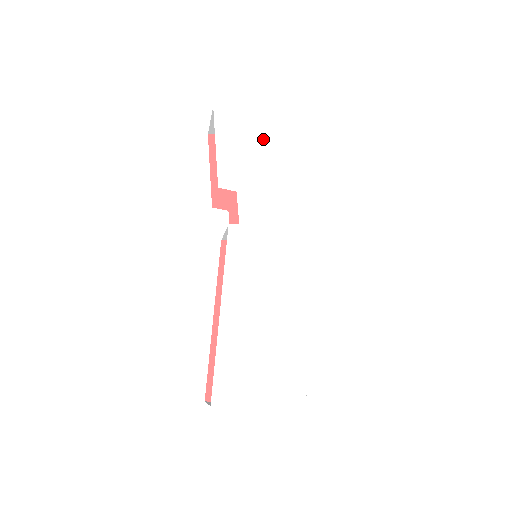
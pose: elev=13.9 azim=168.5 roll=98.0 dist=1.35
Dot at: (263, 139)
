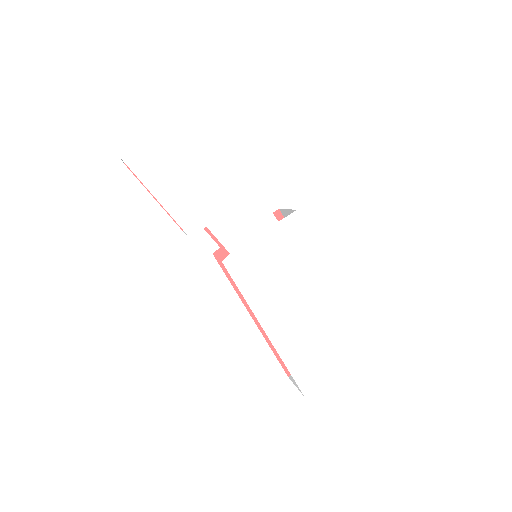
Dot at: (191, 154)
